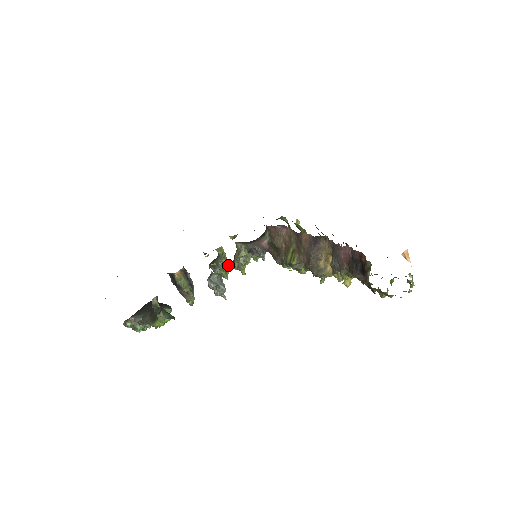
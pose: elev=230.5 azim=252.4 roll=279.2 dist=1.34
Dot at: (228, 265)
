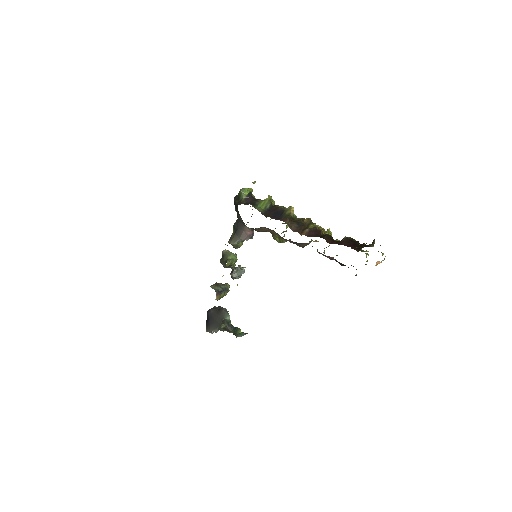
Dot at: (234, 257)
